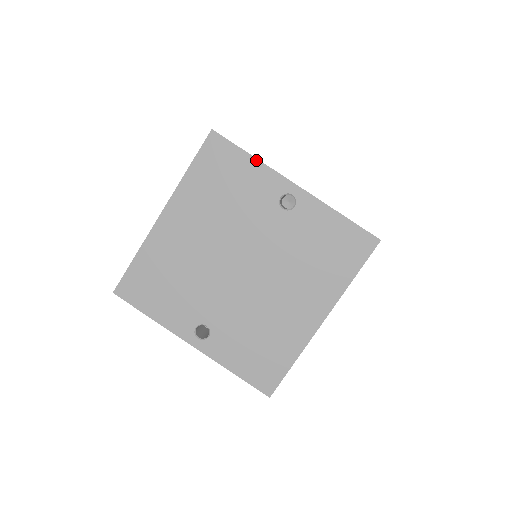
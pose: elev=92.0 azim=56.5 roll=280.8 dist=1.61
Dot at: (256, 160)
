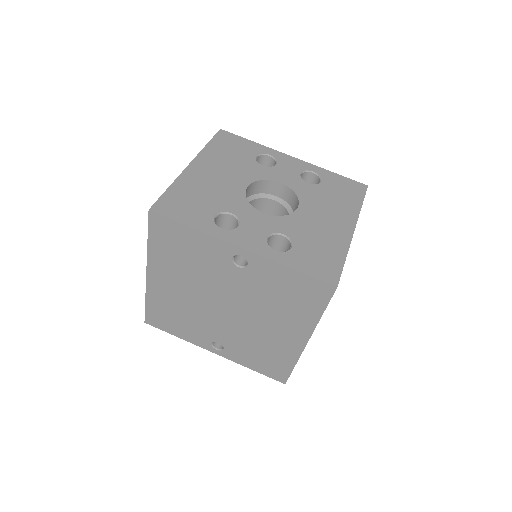
Dot at: (197, 231)
